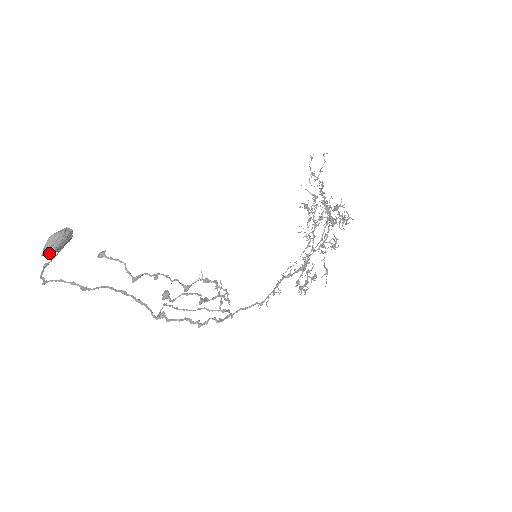
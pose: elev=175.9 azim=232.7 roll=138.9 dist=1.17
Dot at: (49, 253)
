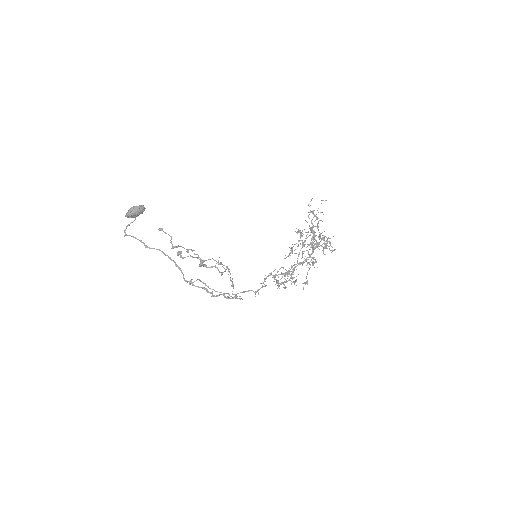
Dot at: (129, 215)
